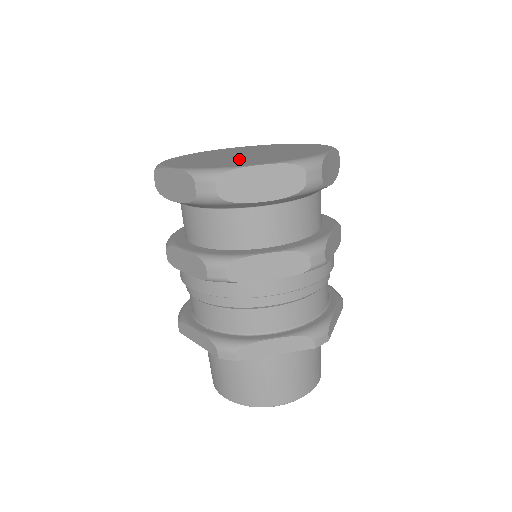
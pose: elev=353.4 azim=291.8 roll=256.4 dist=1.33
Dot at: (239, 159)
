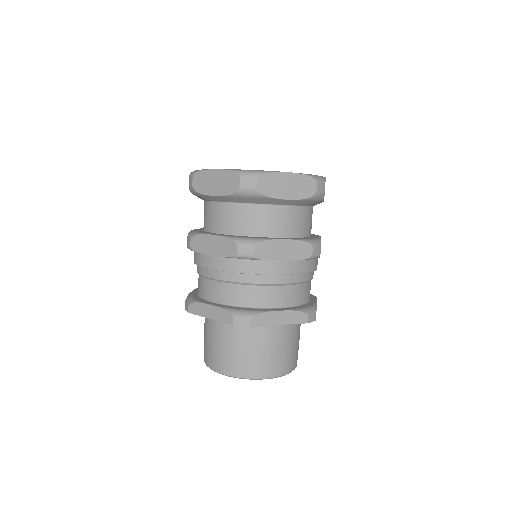
Dot at: occluded
